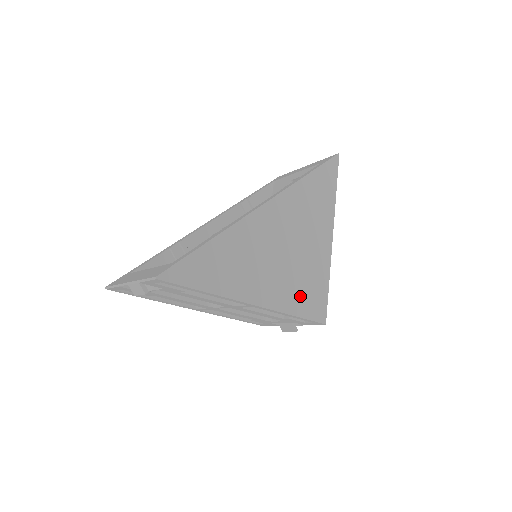
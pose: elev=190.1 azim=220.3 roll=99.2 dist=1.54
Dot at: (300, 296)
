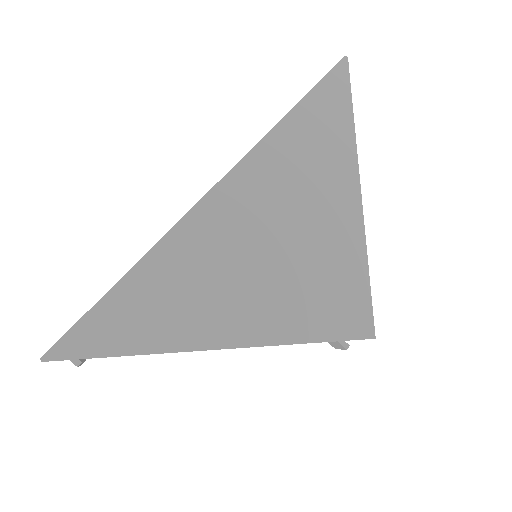
Dot at: (312, 309)
